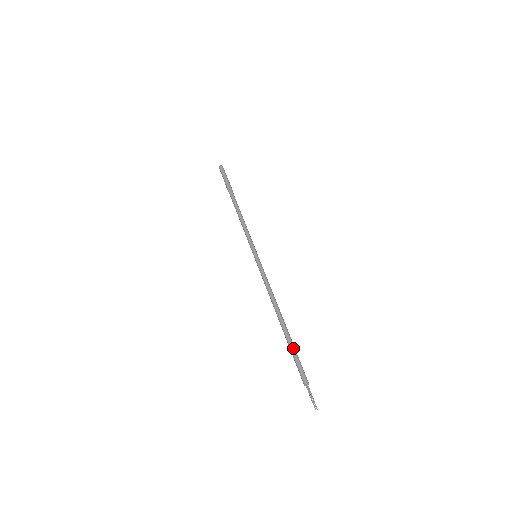
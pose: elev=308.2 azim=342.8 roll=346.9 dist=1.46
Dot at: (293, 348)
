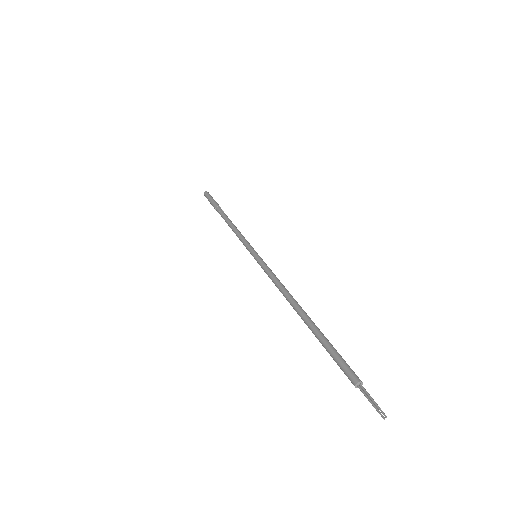
Dot at: (325, 340)
